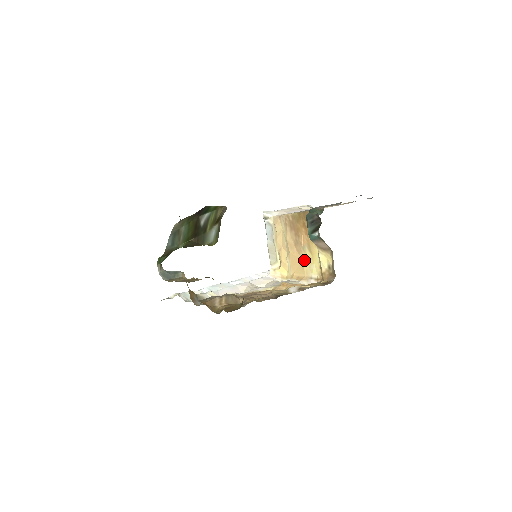
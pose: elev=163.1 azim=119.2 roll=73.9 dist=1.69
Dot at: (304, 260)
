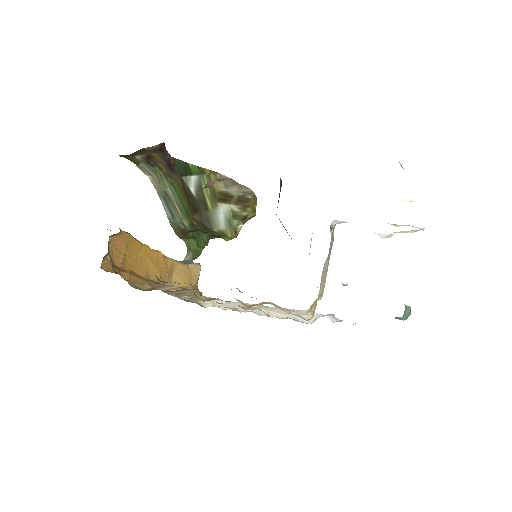
Dot at: occluded
